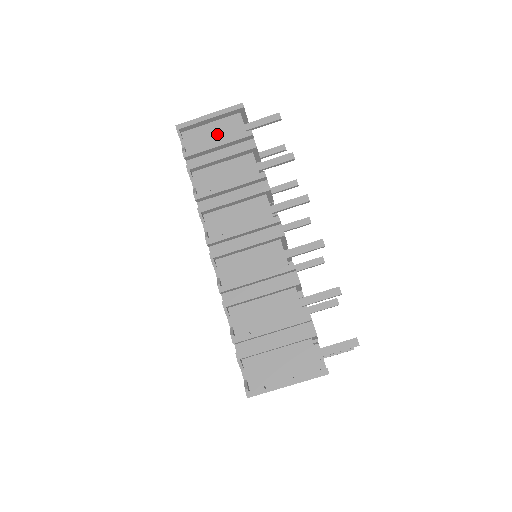
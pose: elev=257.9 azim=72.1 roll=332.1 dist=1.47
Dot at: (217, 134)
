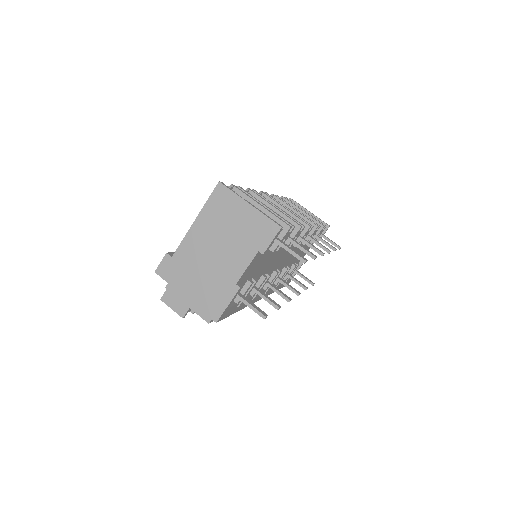
Dot at: occluded
